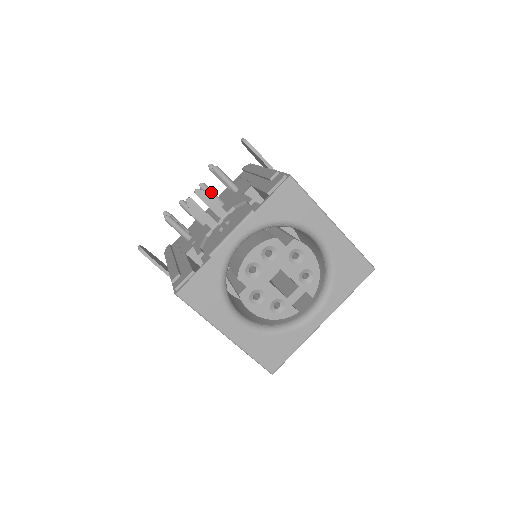
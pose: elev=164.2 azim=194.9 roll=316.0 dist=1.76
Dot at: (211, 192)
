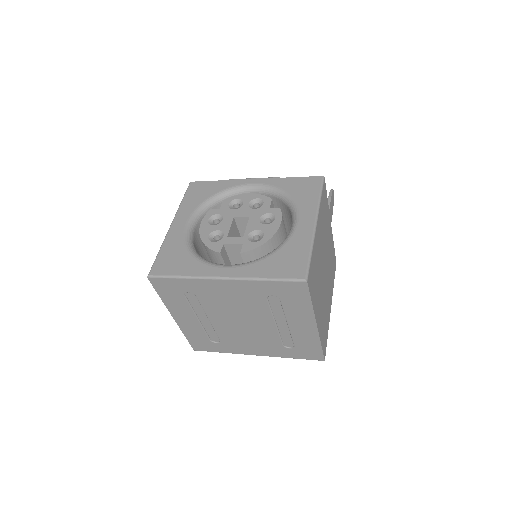
Dot at: occluded
